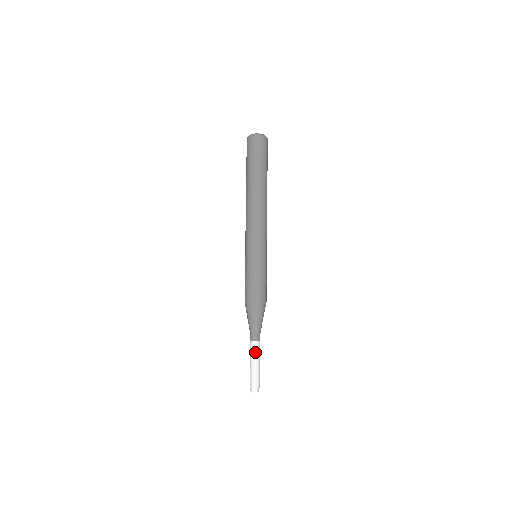
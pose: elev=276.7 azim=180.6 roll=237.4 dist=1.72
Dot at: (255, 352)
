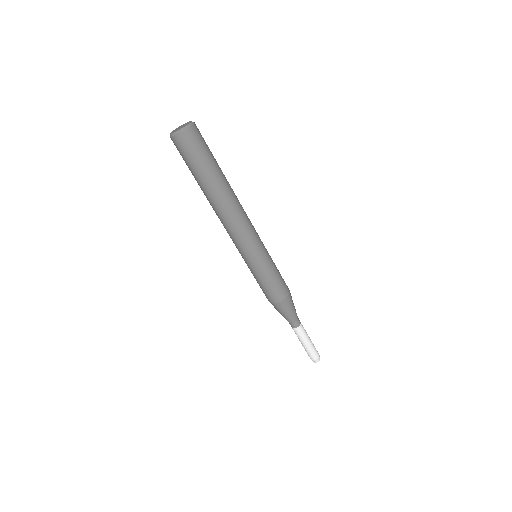
Dot at: (301, 336)
